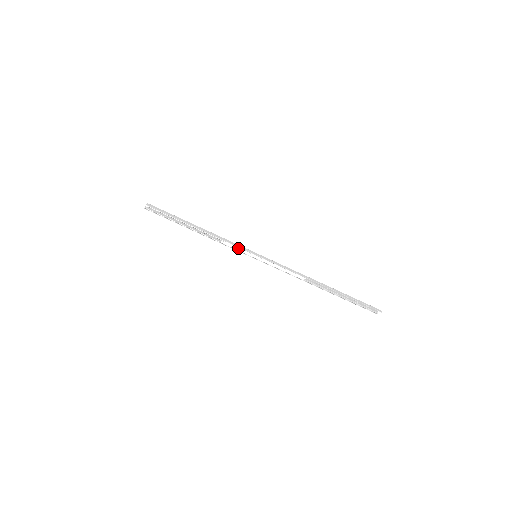
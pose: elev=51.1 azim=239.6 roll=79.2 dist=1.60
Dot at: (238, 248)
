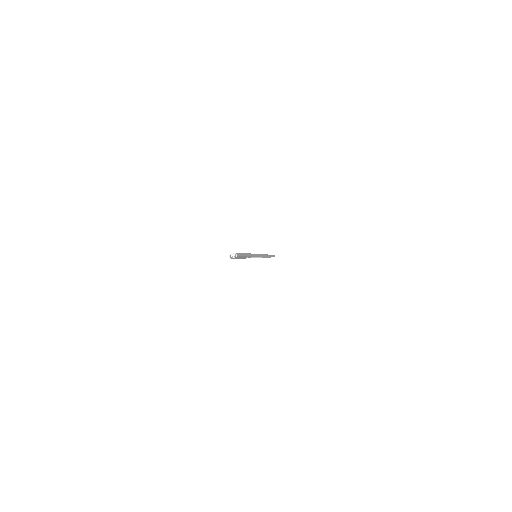
Dot at: occluded
